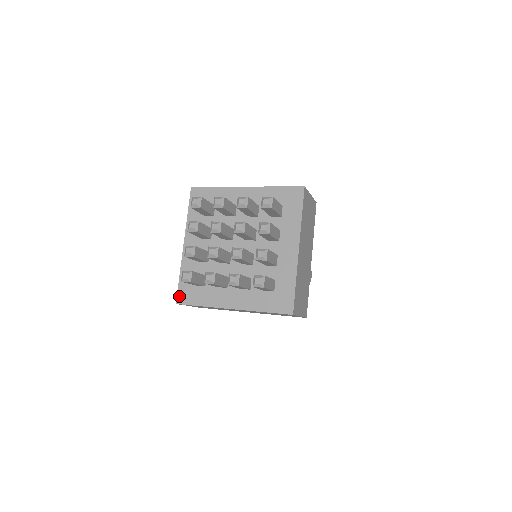
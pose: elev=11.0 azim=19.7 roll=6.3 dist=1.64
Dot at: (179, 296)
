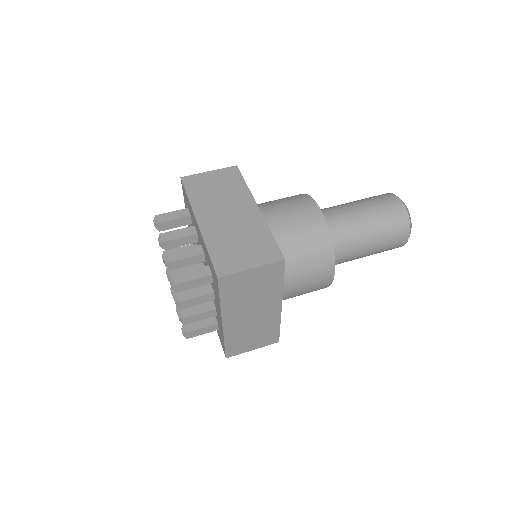
Dot at: occluded
